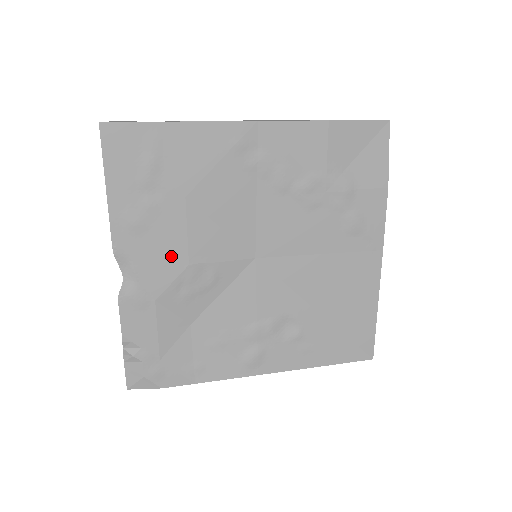
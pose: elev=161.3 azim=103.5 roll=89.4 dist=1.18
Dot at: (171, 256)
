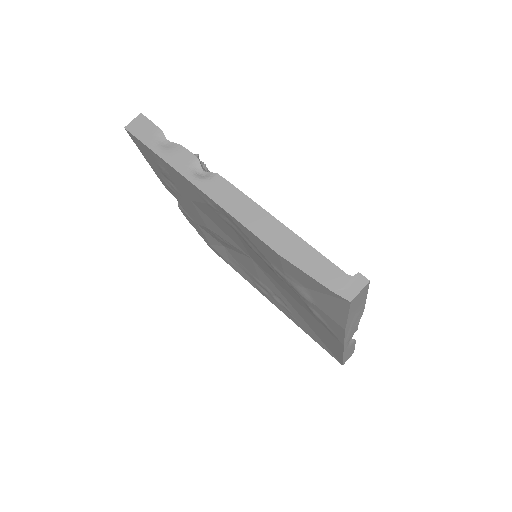
Dot at: (196, 216)
